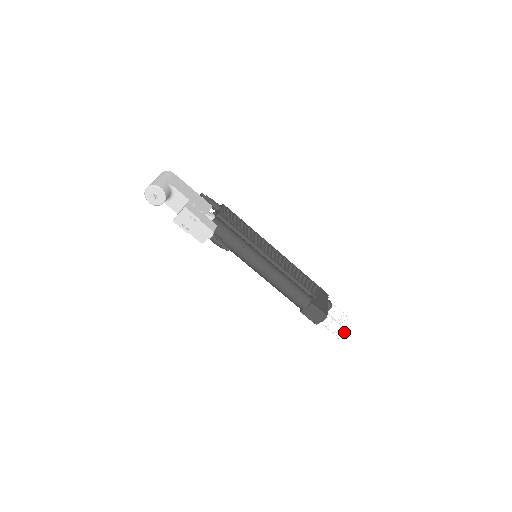
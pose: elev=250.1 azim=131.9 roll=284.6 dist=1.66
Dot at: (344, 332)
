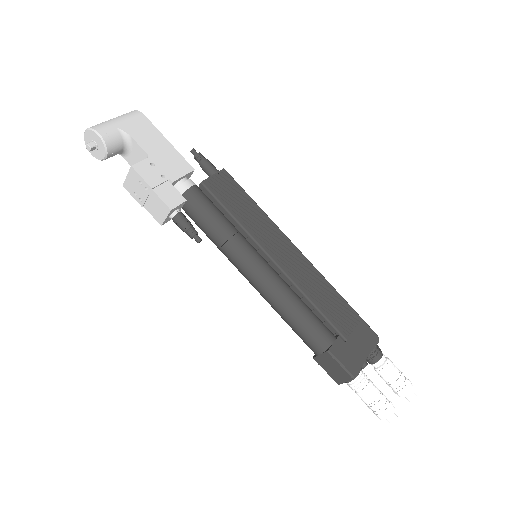
Dot at: (385, 409)
